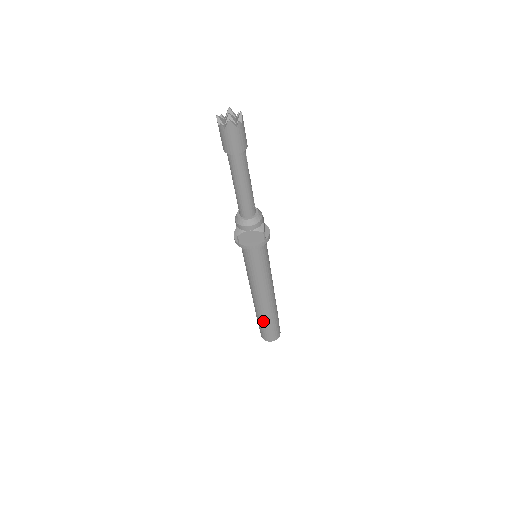
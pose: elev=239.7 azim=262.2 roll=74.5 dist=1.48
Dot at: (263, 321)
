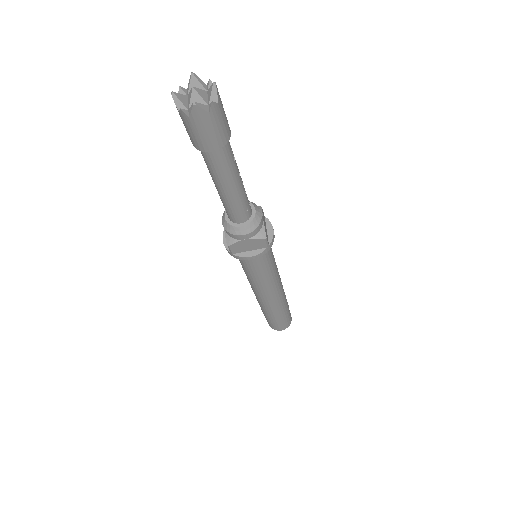
Dot at: (270, 316)
